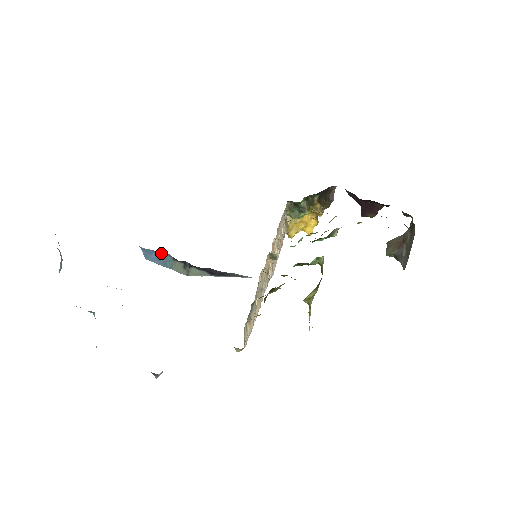
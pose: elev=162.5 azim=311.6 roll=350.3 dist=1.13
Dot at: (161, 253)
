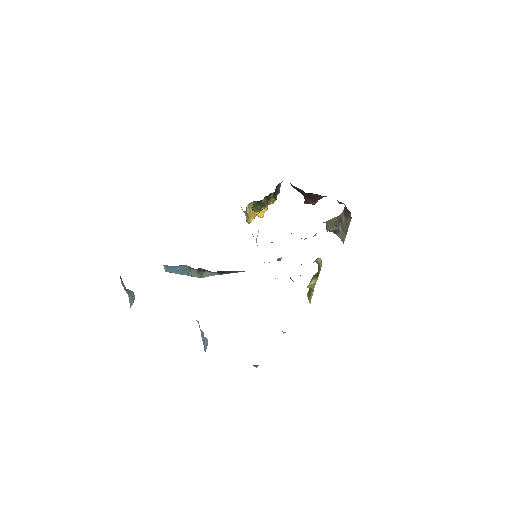
Dot at: (181, 266)
